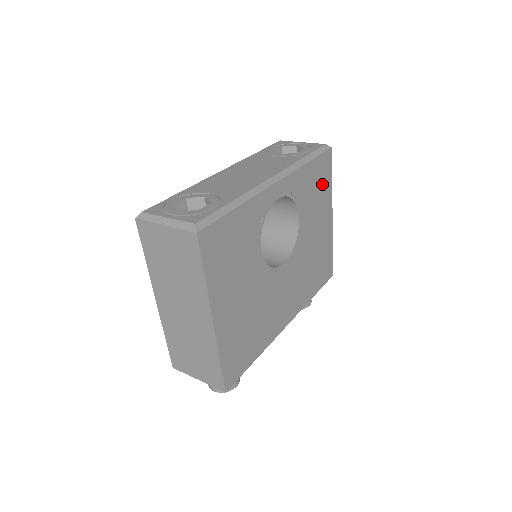
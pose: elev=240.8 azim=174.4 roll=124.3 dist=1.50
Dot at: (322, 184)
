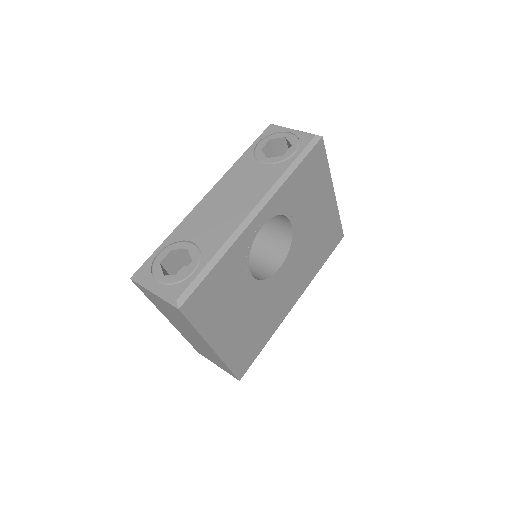
Dot at: (316, 176)
